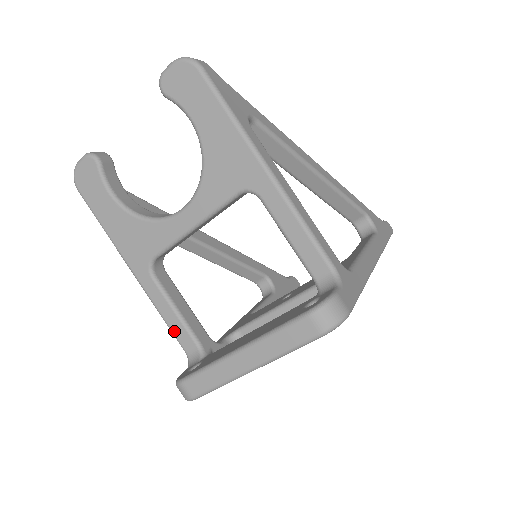
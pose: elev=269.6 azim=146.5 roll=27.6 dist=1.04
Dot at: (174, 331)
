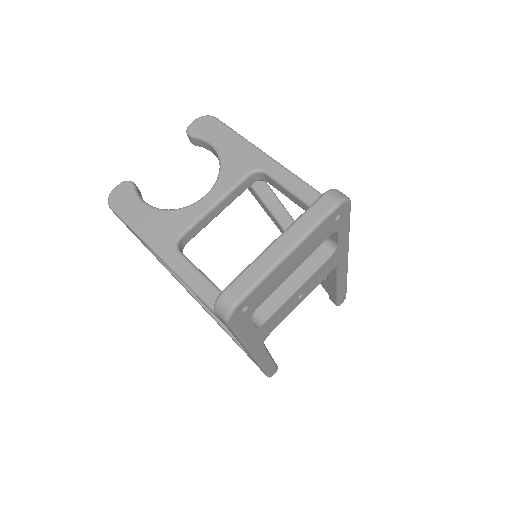
Dot at: (200, 291)
